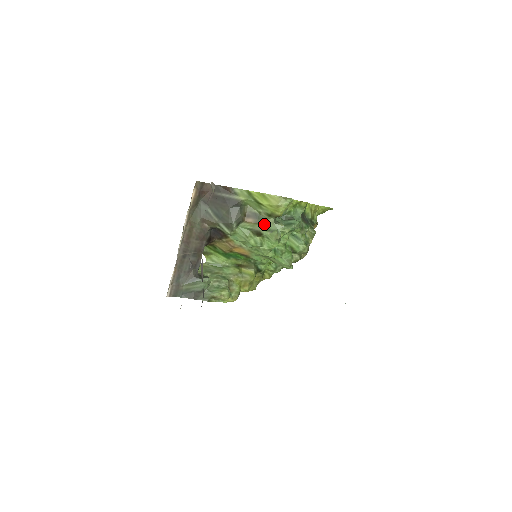
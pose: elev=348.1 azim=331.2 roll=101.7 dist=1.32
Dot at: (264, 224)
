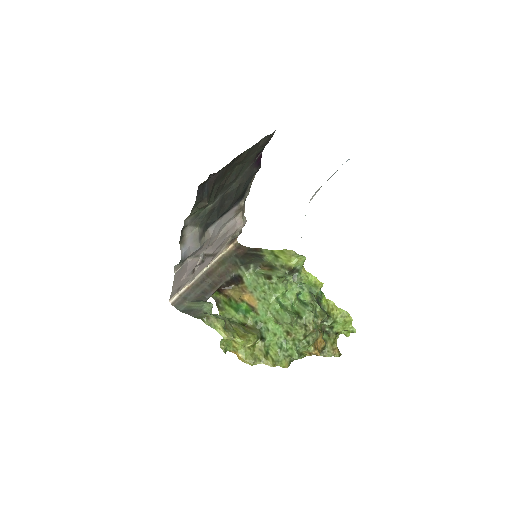
Dot at: (276, 272)
